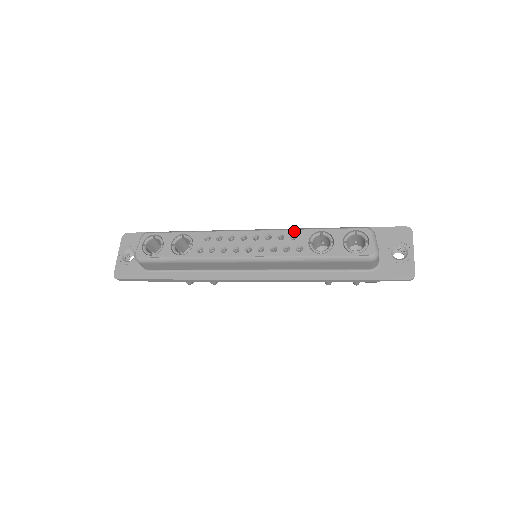
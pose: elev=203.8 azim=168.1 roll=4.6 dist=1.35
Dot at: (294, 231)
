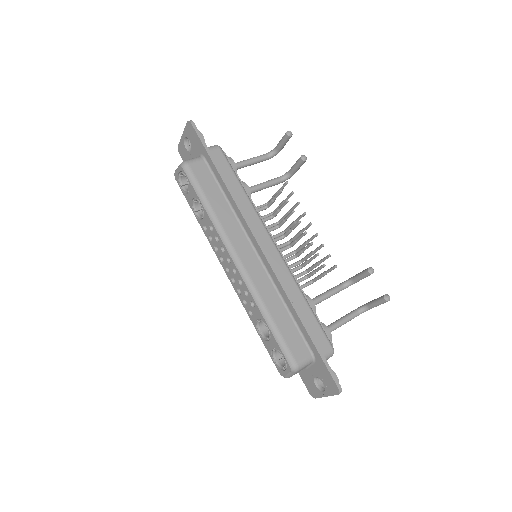
Dot at: (255, 303)
